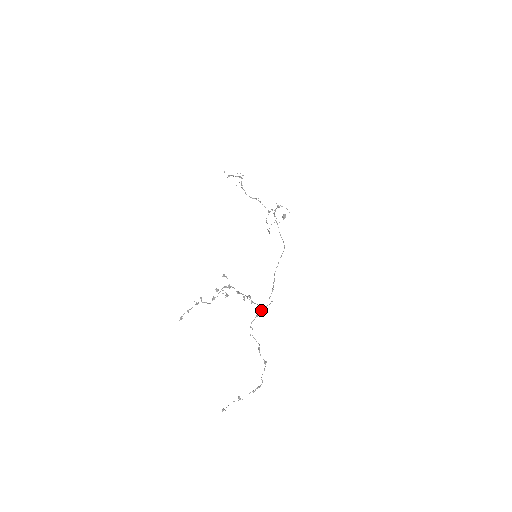
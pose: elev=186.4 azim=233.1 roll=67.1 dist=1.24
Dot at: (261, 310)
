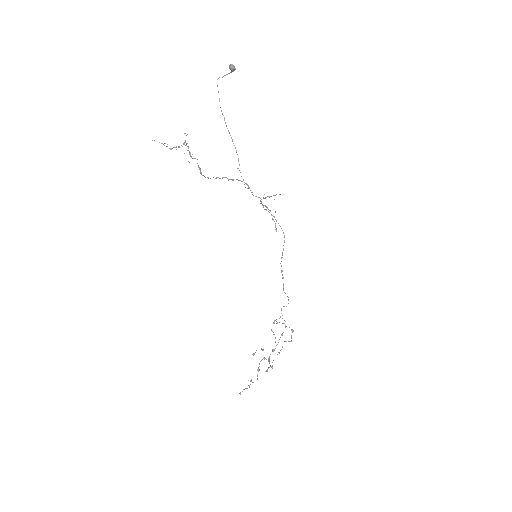
Dot at: (281, 310)
